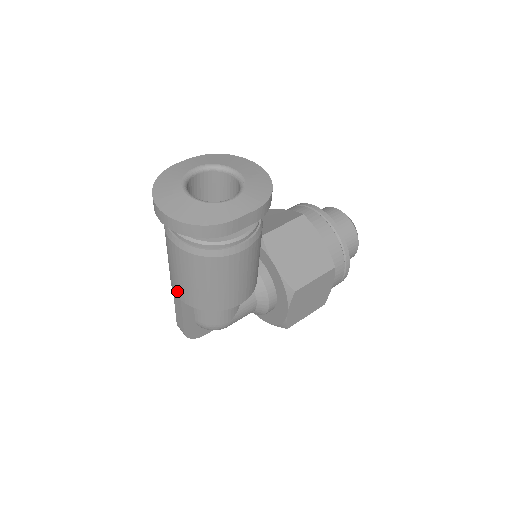
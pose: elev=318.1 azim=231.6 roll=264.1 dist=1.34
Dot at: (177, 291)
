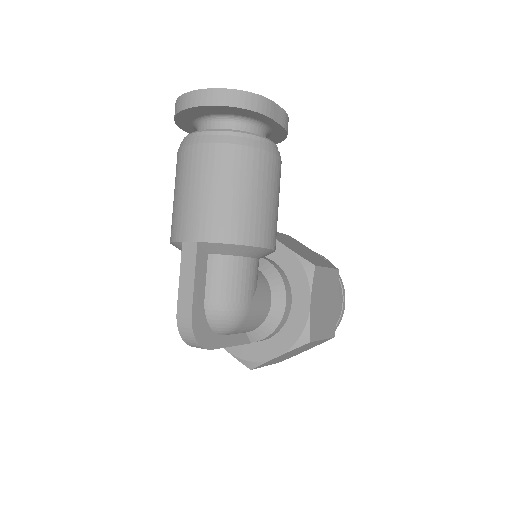
Dot at: (192, 229)
